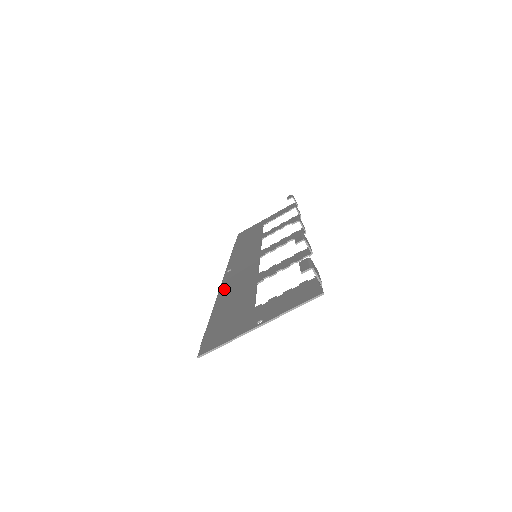
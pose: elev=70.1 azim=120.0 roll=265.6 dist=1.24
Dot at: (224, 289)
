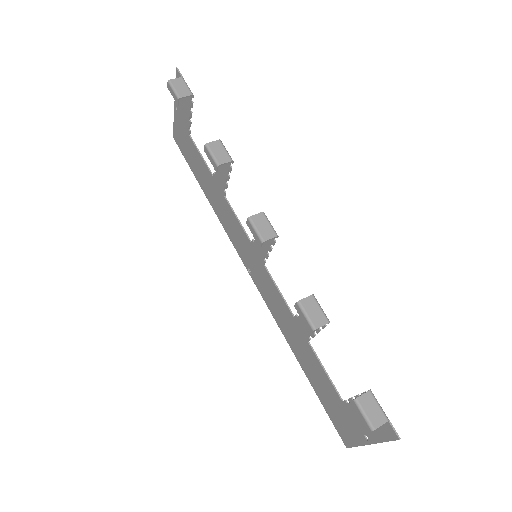
Dot at: (279, 323)
